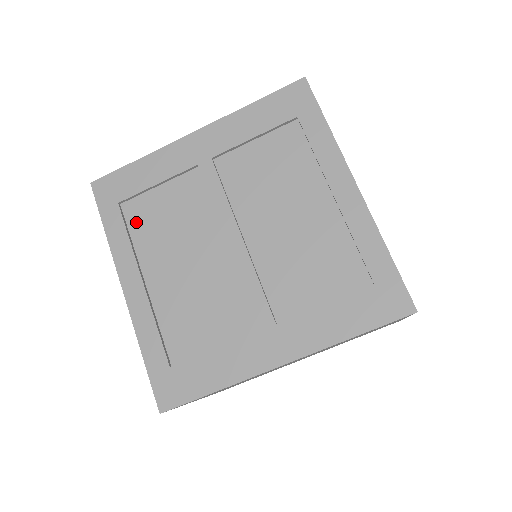
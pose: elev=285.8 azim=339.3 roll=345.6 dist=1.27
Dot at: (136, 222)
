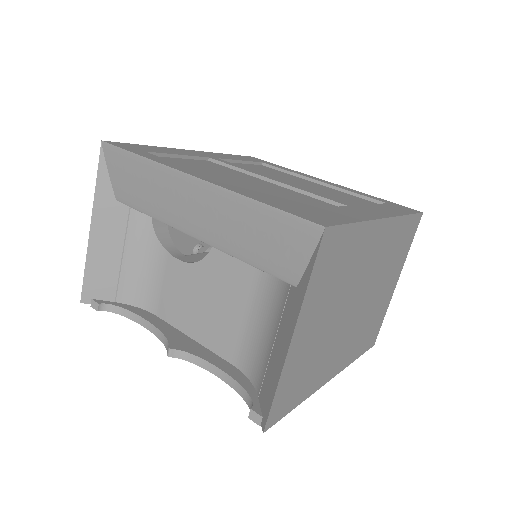
Dot at: occluded
